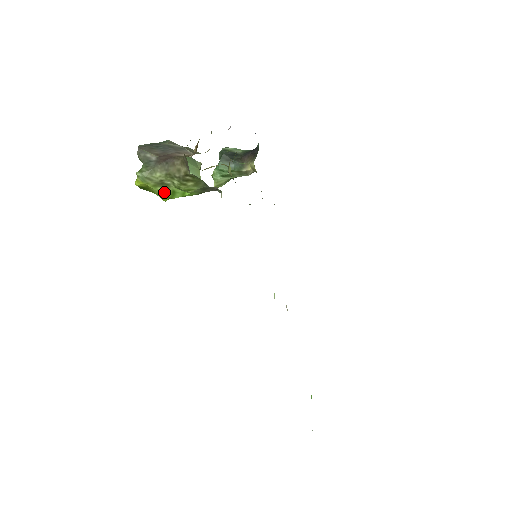
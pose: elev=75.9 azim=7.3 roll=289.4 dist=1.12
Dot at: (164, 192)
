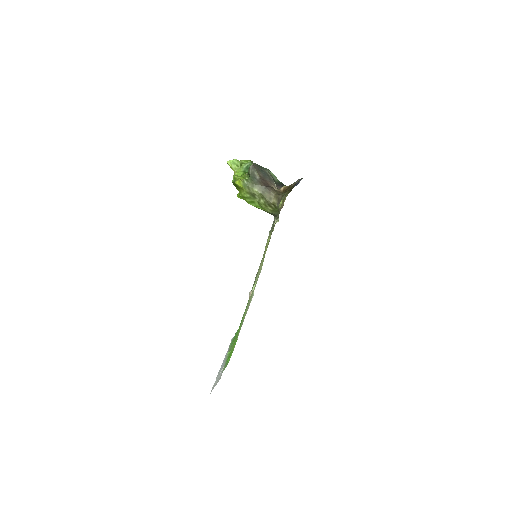
Dot at: (248, 198)
